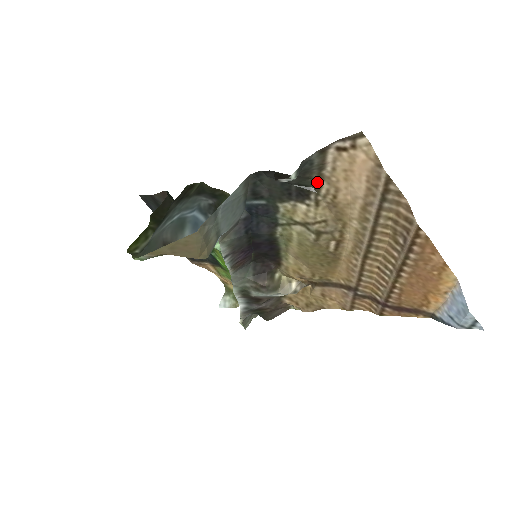
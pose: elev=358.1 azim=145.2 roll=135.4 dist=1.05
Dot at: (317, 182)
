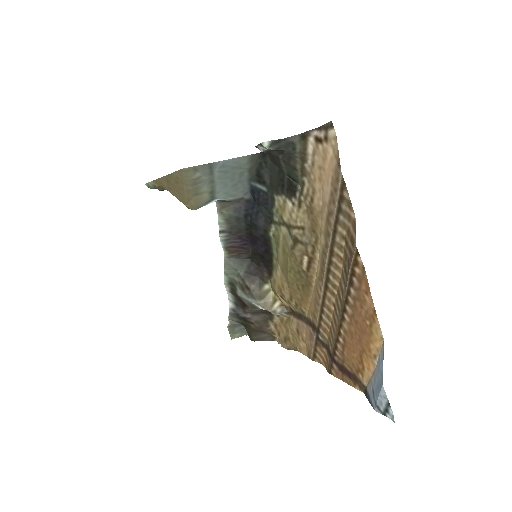
Dot at: (301, 177)
